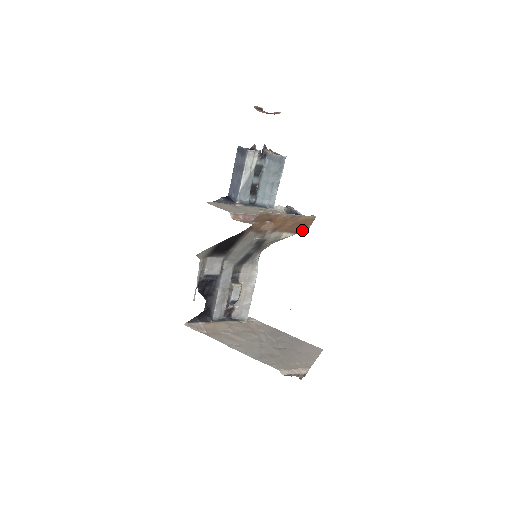
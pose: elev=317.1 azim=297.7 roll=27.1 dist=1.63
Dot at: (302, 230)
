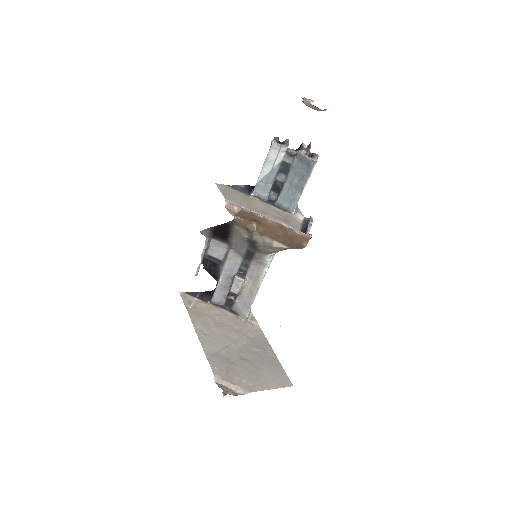
Dot at: (297, 246)
